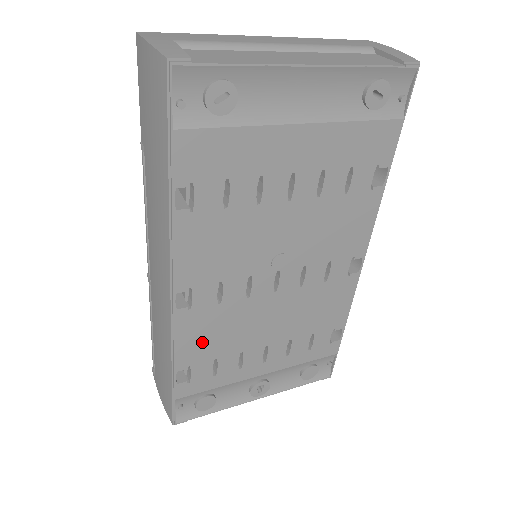
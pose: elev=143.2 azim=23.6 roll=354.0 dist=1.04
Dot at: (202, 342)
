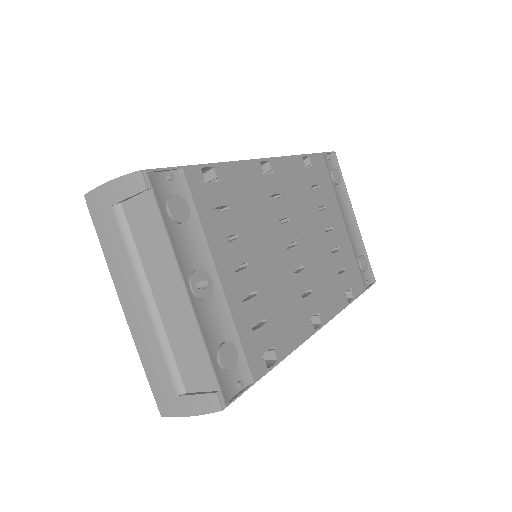
Dot at: (242, 189)
